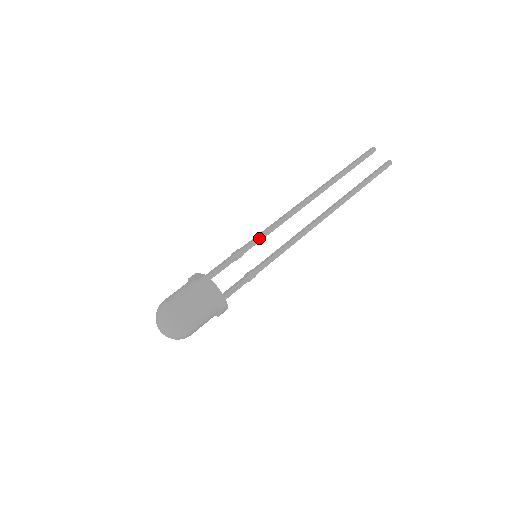
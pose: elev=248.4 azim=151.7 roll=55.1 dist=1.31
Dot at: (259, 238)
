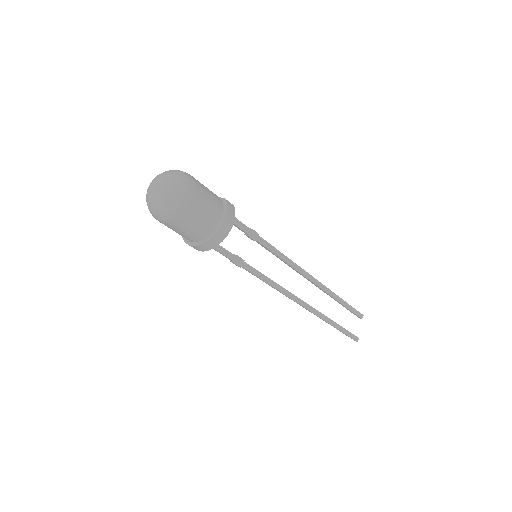
Dot at: (273, 249)
